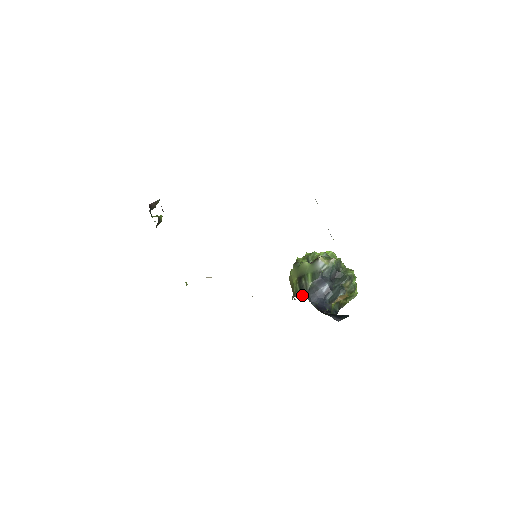
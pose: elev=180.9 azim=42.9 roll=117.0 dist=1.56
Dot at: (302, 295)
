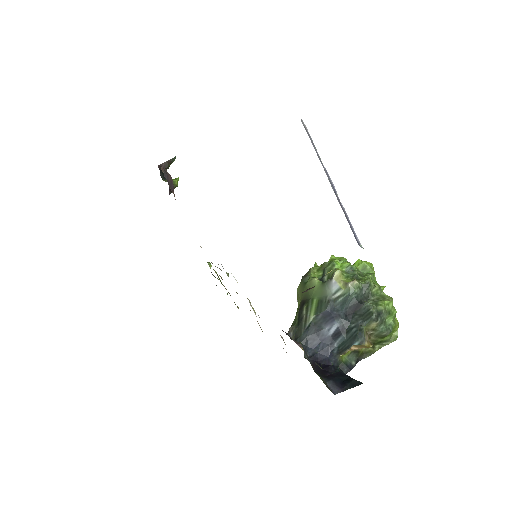
Dot at: (296, 334)
